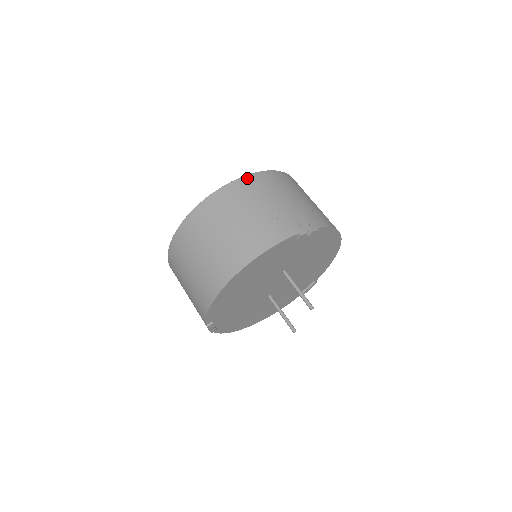
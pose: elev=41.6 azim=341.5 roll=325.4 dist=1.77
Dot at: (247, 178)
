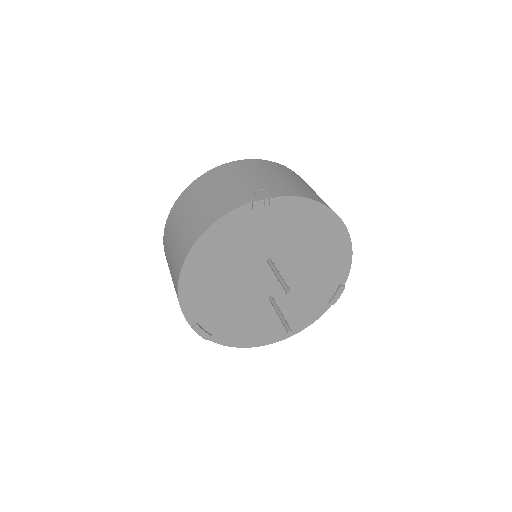
Dot at: (220, 167)
